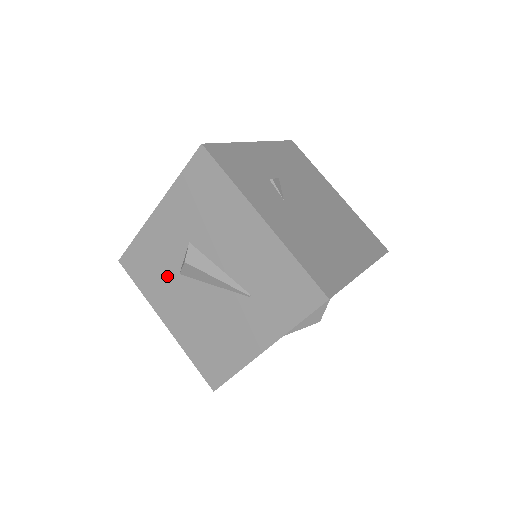
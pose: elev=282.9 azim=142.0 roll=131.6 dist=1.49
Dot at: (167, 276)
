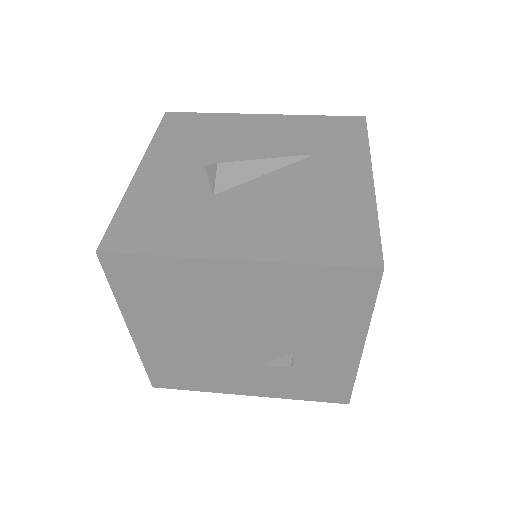
Dot at: (197, 209)
